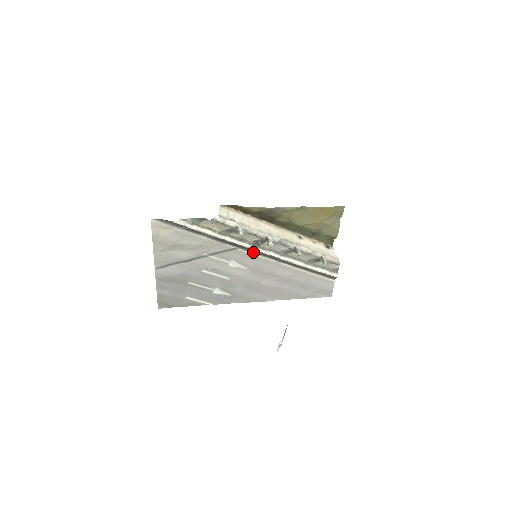
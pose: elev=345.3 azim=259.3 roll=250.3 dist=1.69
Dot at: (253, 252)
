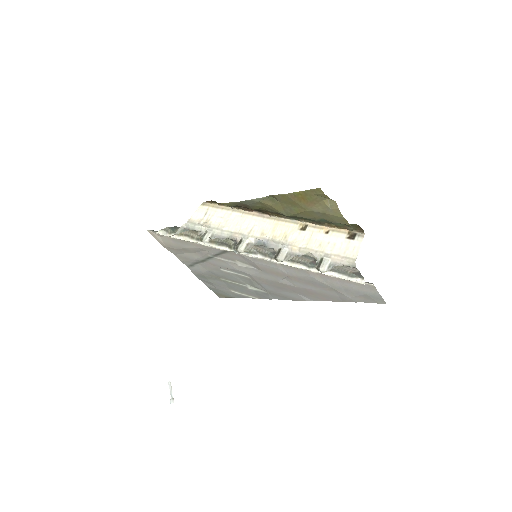
Dot at: occluded
